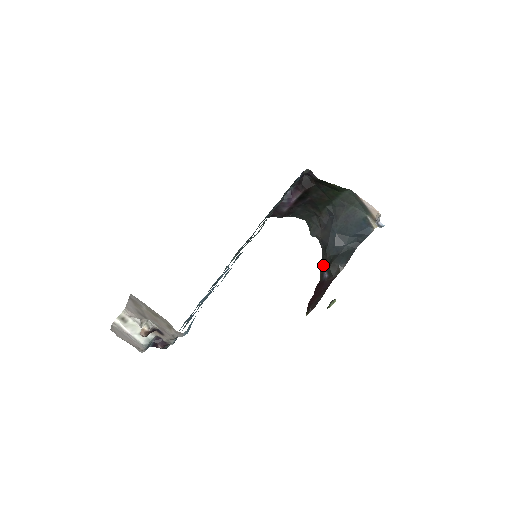
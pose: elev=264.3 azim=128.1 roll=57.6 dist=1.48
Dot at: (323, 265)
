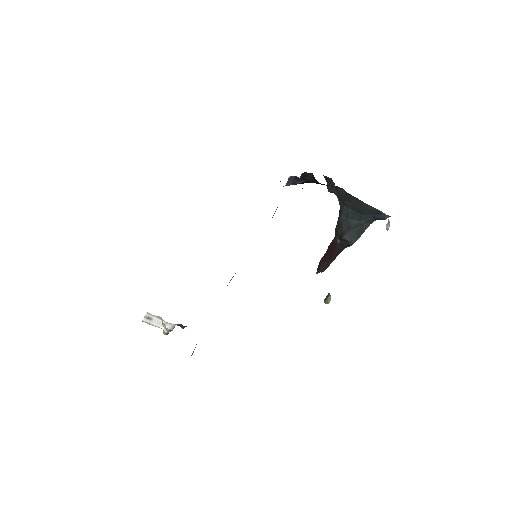
Dot at: (337, 228)
